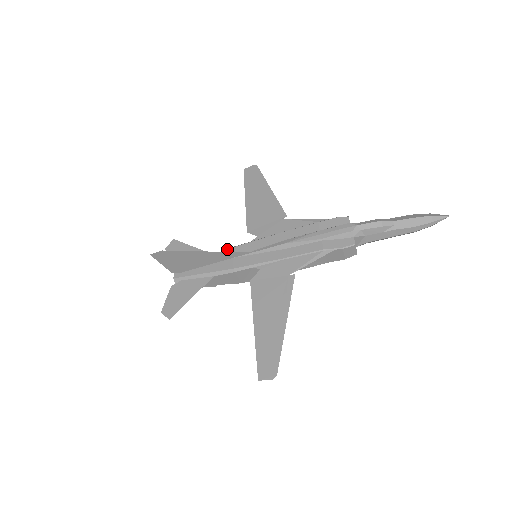
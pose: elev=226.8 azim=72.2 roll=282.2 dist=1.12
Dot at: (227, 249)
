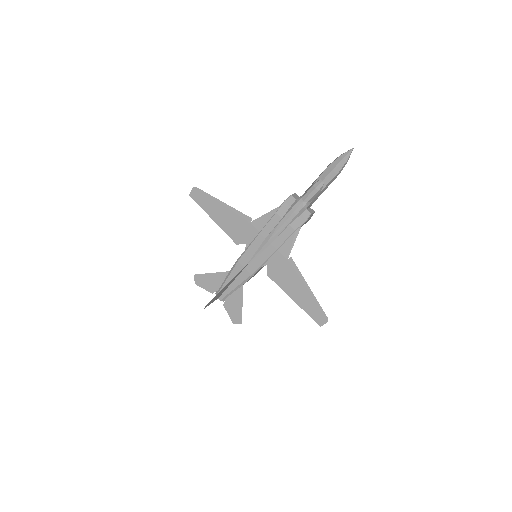
Dot at: (235, 264)
